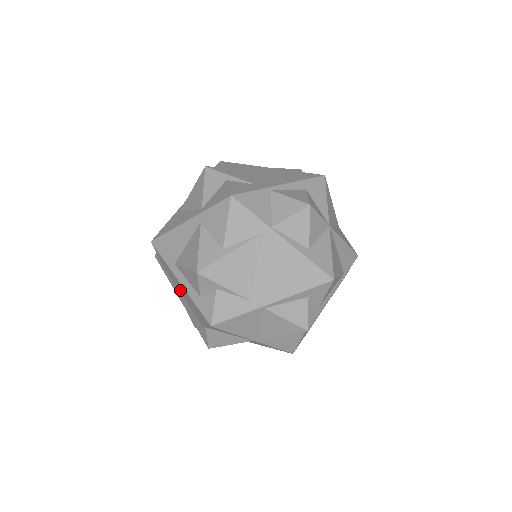
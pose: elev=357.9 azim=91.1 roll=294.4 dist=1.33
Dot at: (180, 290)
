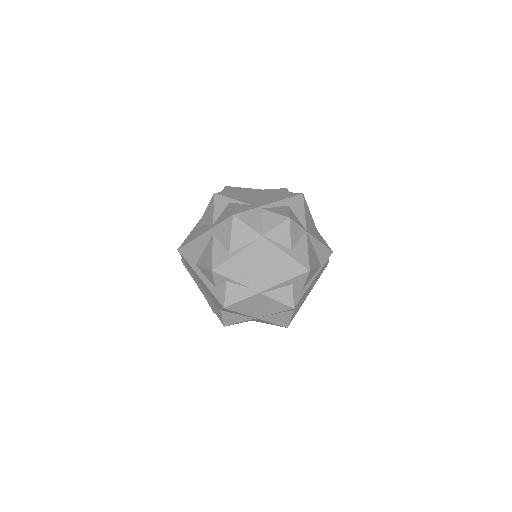
Dot at: (201, 284)
